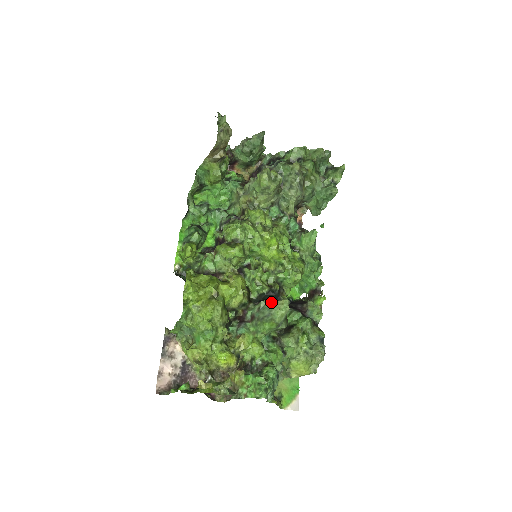
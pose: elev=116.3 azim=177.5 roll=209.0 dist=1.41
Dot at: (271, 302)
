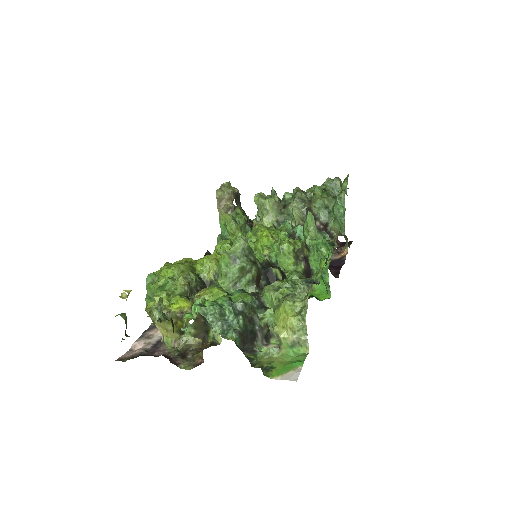
Dot at: occluded
